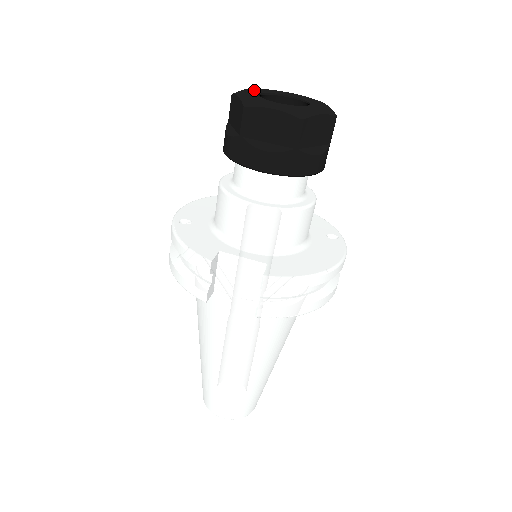
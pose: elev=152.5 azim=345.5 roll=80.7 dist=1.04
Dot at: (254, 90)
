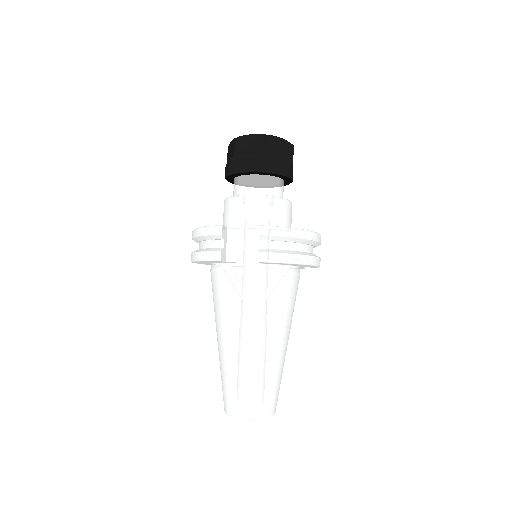
Dot at: occluded
